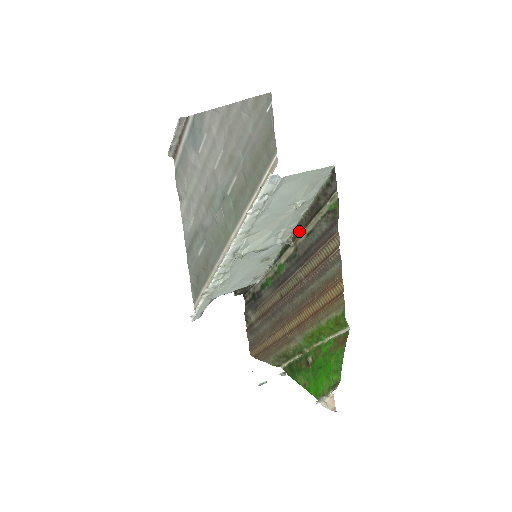
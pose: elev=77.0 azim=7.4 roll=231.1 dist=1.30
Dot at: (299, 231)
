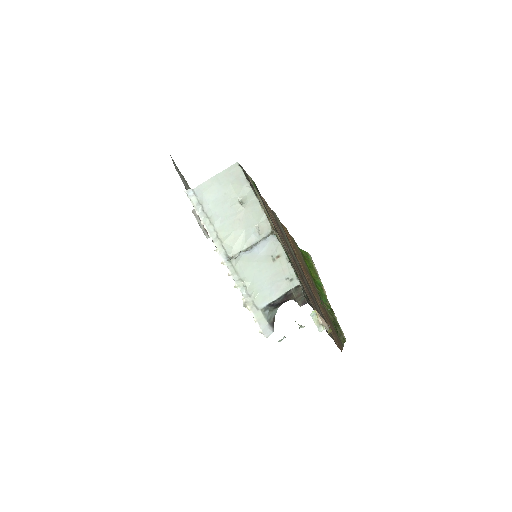
Dot at: (269, 220)
